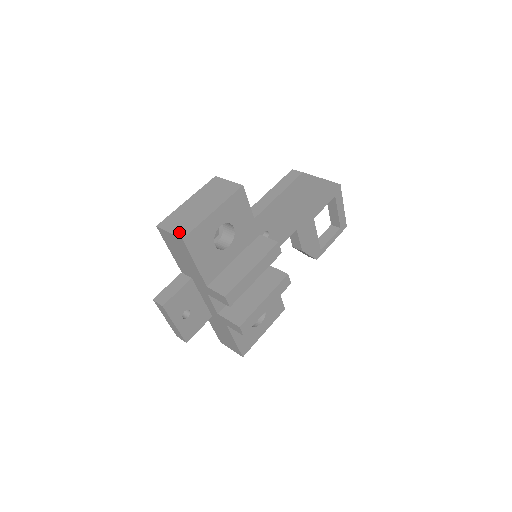
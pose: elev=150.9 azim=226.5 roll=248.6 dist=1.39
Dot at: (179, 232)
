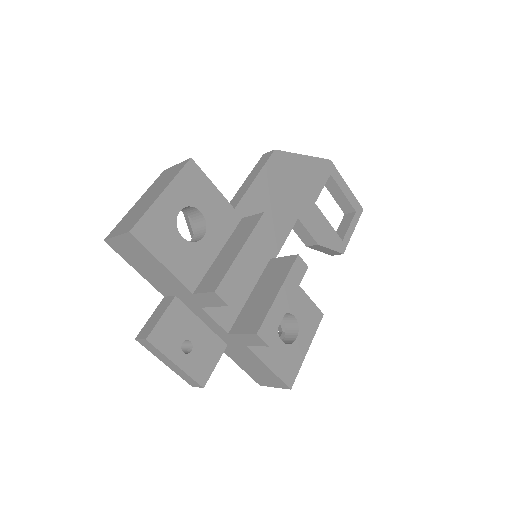
Dot at: (126, 229)
